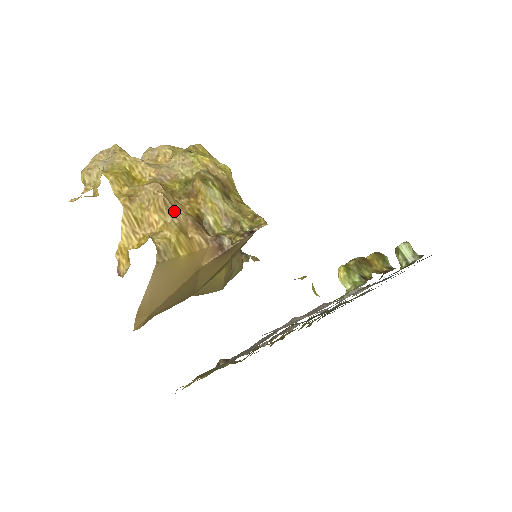
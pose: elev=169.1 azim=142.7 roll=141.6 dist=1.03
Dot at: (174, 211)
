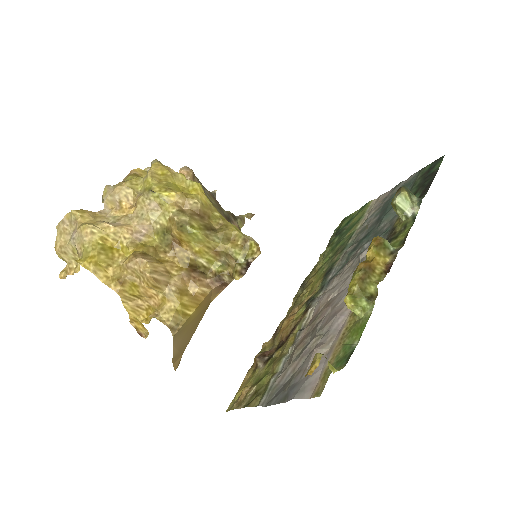
Dot at: (167, 279)
